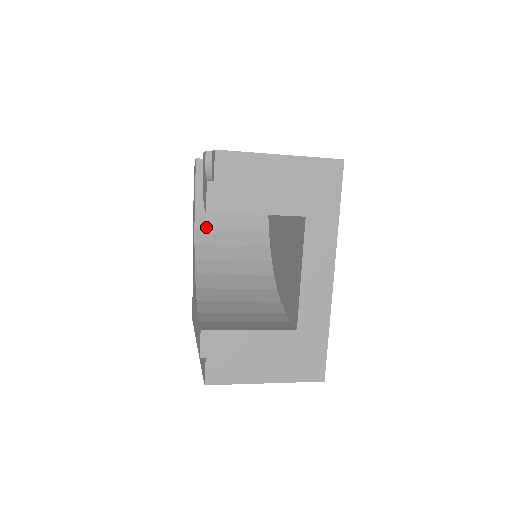
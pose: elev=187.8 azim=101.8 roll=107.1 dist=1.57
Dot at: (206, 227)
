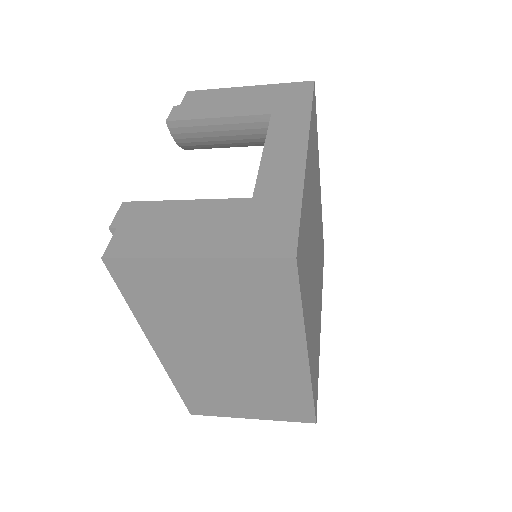
Dot at: occluded
